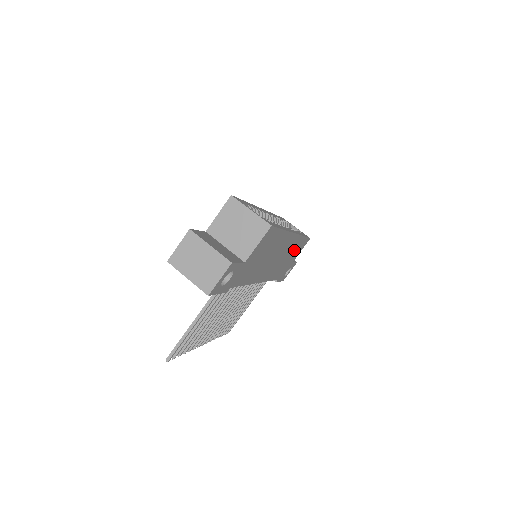
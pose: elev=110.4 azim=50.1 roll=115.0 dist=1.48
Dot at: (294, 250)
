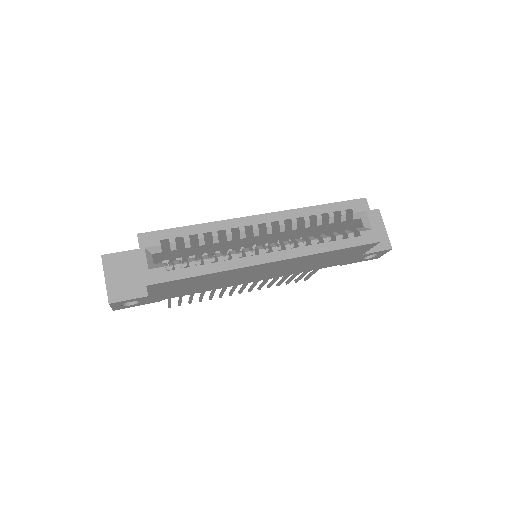
Dot at: (328, 256)
